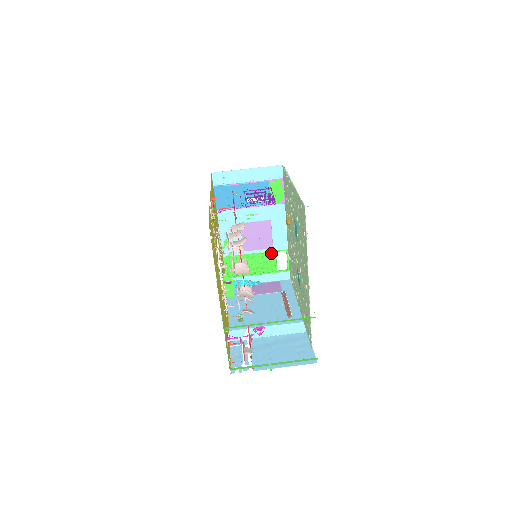
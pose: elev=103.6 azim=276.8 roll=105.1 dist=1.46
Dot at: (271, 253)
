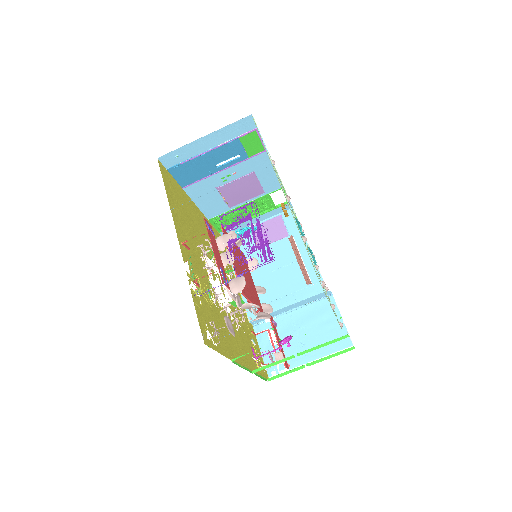
Dot at: (264, 196)
